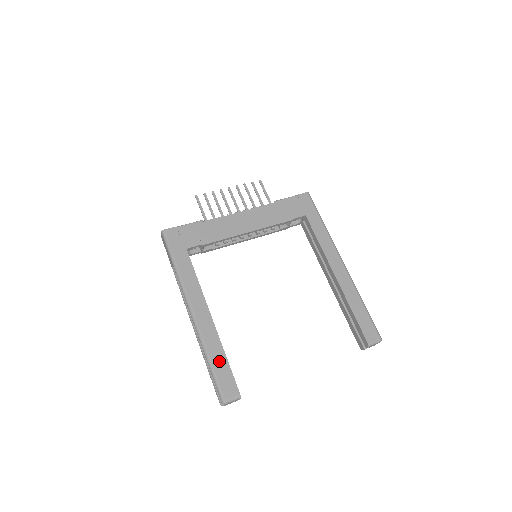
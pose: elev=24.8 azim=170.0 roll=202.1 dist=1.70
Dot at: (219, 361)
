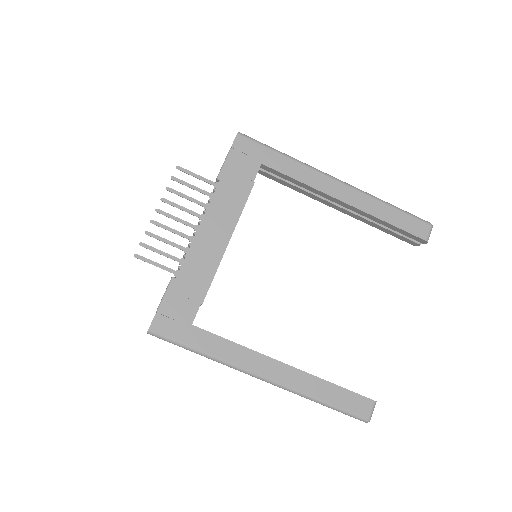
Dot at: (331, 394)
